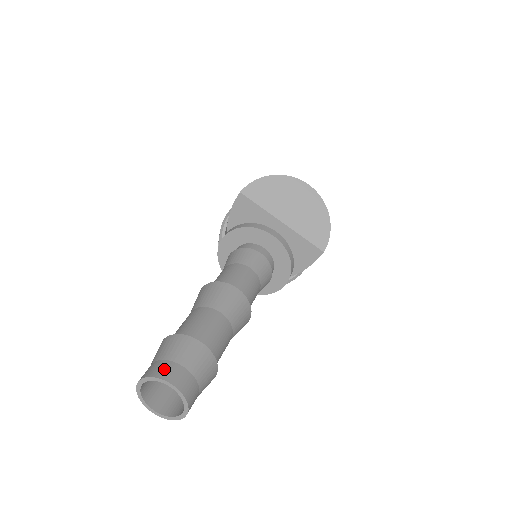
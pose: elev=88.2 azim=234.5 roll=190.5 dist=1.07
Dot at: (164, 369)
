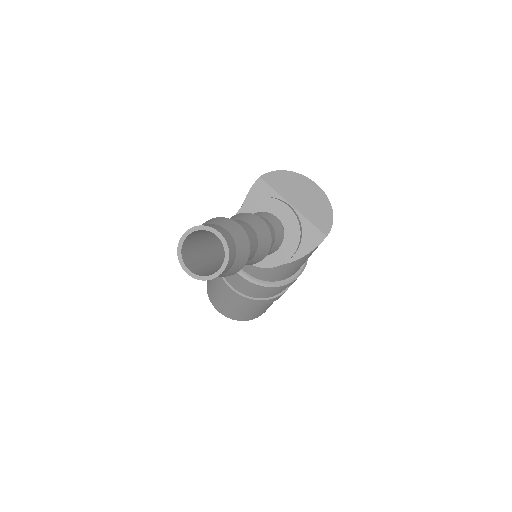
Dot at: (210, 225)
